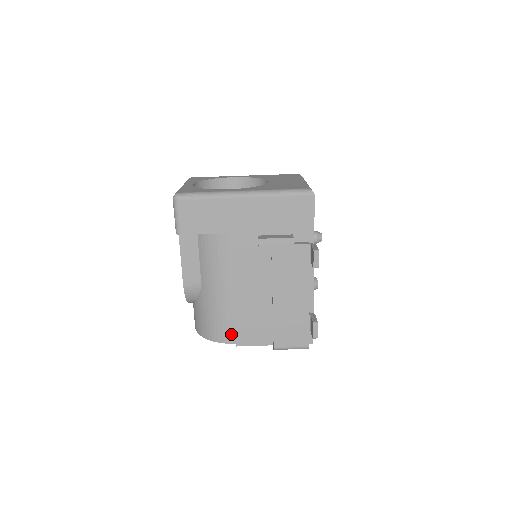
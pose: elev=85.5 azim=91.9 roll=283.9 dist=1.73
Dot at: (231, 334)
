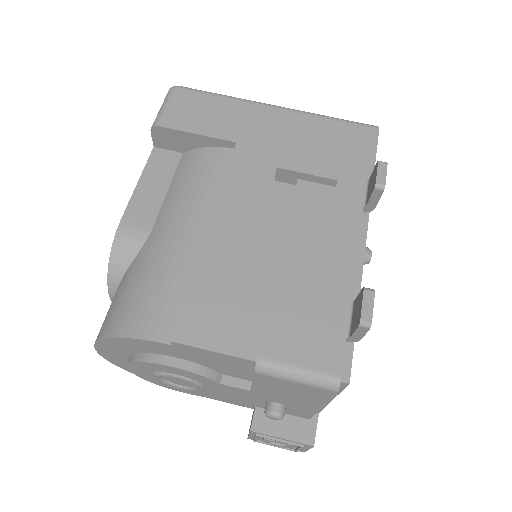
Dot at: (170, 320)
